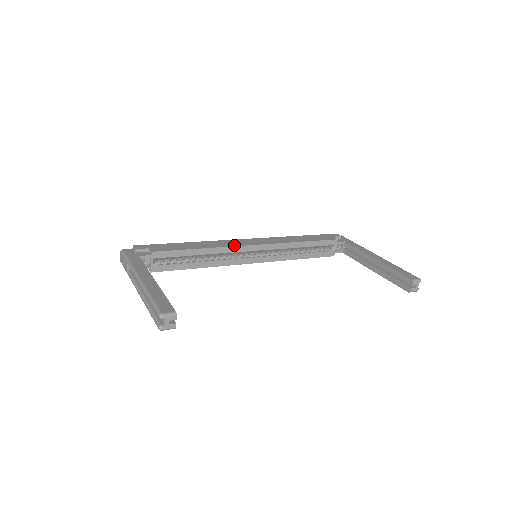
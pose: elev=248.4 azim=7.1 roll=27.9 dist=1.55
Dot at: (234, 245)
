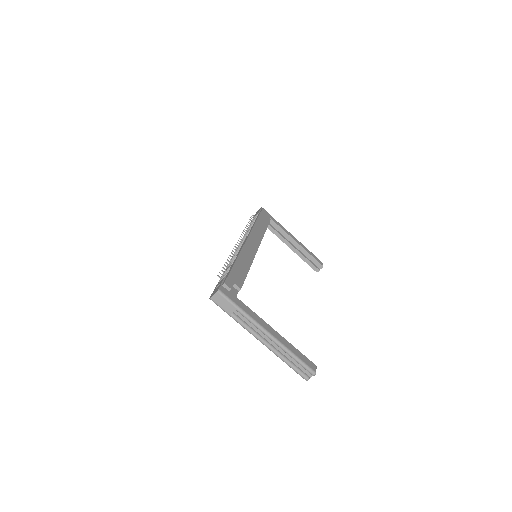
Dot at: (254, 254)
